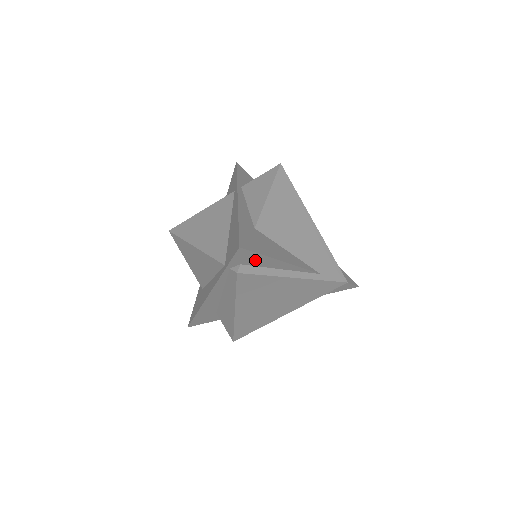
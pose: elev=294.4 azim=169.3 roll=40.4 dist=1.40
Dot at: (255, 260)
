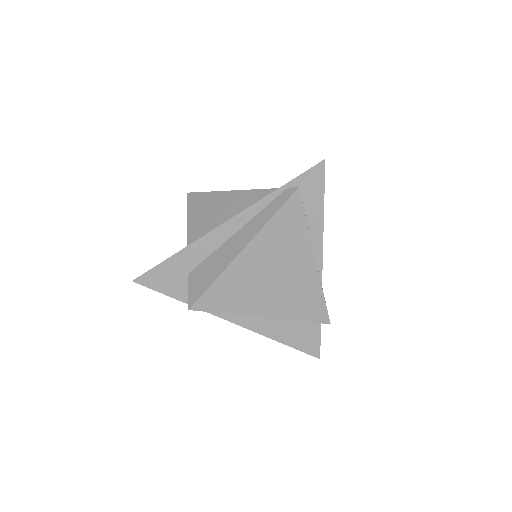
Dot at: (312, 196)
